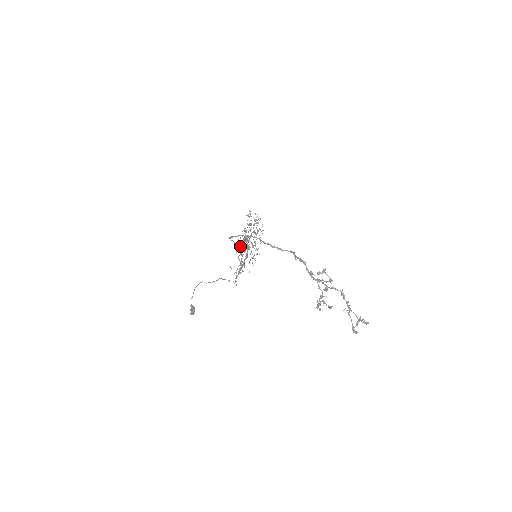
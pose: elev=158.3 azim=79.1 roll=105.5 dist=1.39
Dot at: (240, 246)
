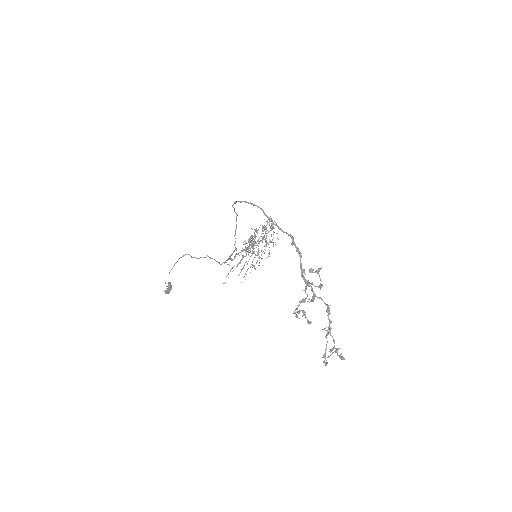
Dot at: (245, 244)
